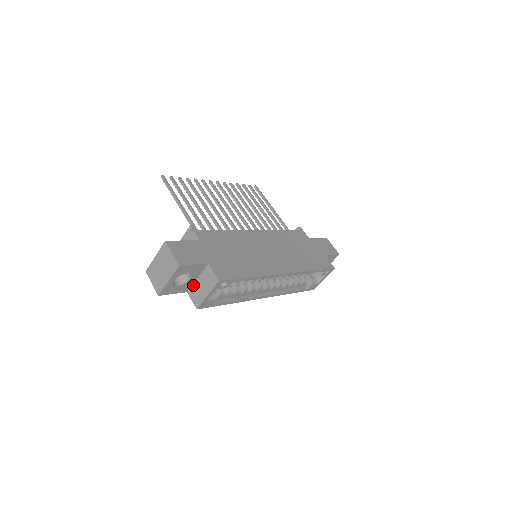
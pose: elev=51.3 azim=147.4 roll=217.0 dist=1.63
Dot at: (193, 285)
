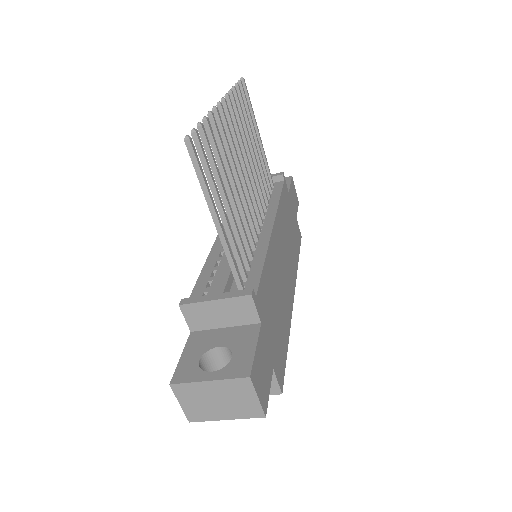
Dot at: occluded
